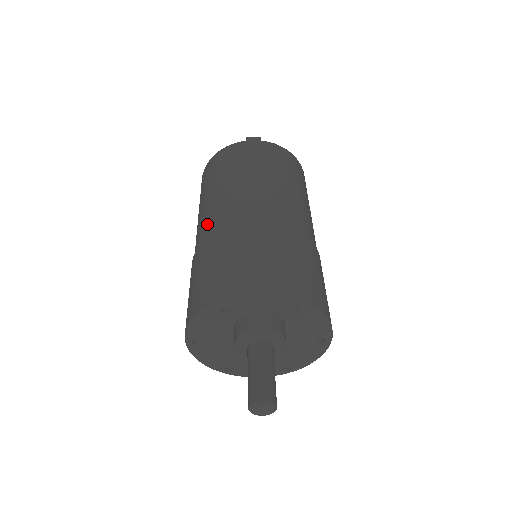
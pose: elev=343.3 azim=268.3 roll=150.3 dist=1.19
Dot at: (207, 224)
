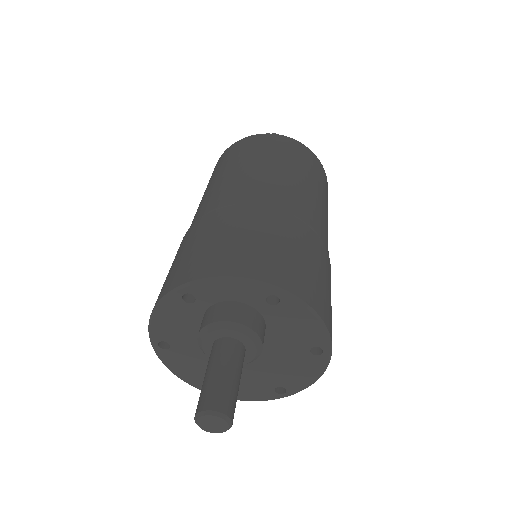
Dot at: (196, 214)
